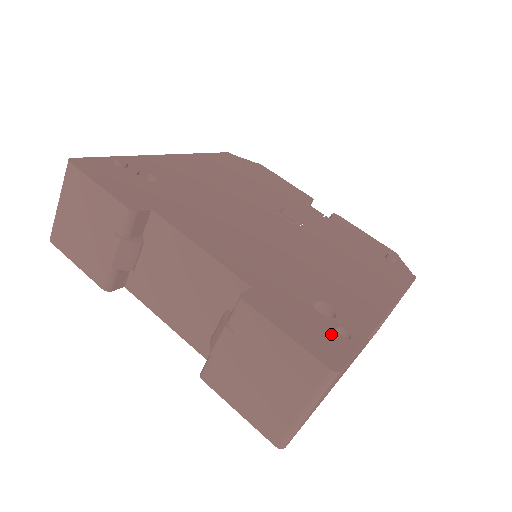
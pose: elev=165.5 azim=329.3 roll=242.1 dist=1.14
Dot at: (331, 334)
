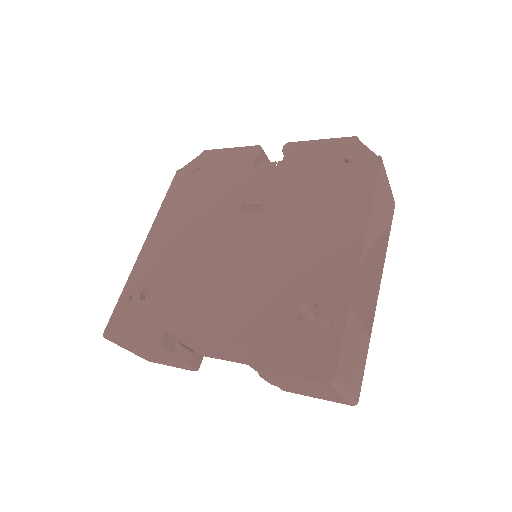
Dot at: (319, 339)
